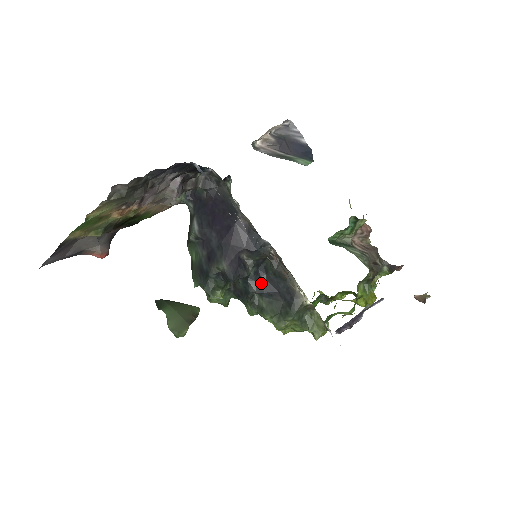
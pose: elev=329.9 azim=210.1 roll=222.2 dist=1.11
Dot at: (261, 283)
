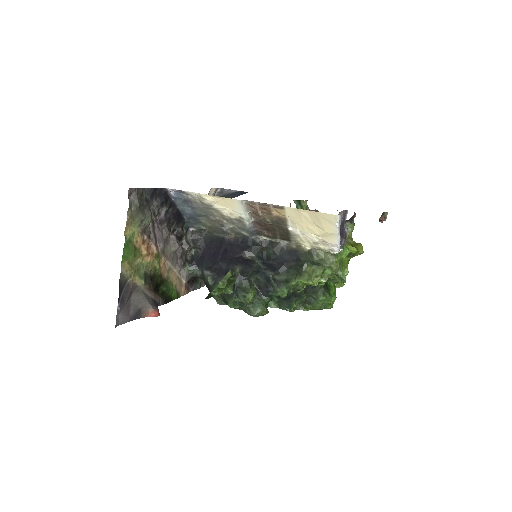
Dot at: (272, 266)
